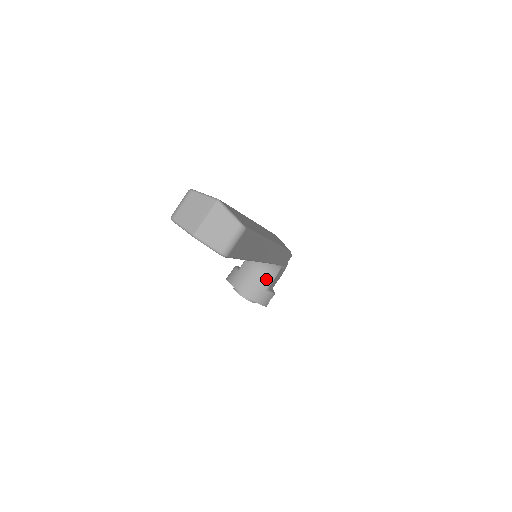
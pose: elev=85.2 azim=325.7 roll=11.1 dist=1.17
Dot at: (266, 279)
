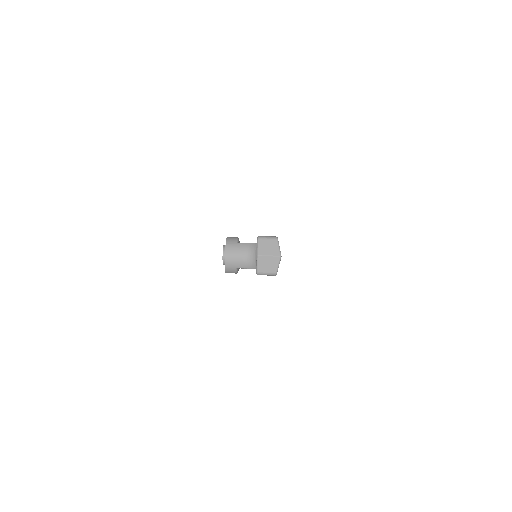
Dot at: (244, 264)
